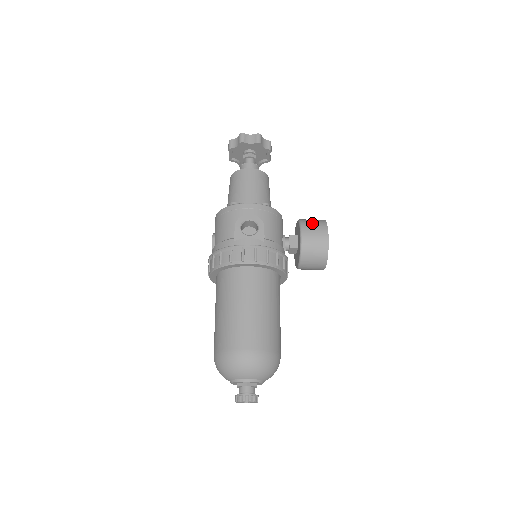
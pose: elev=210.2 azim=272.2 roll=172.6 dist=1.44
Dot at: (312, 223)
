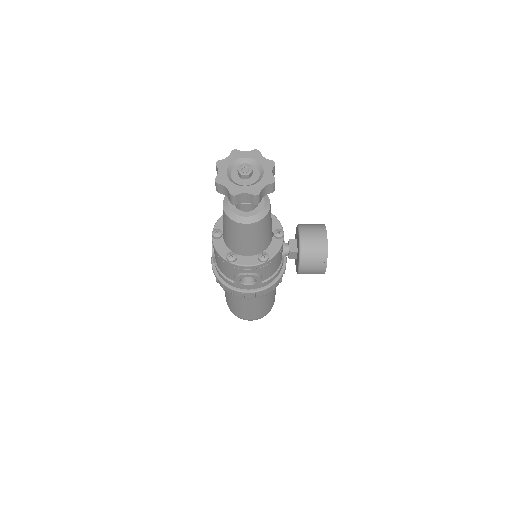
Dot at: (312, 262)
